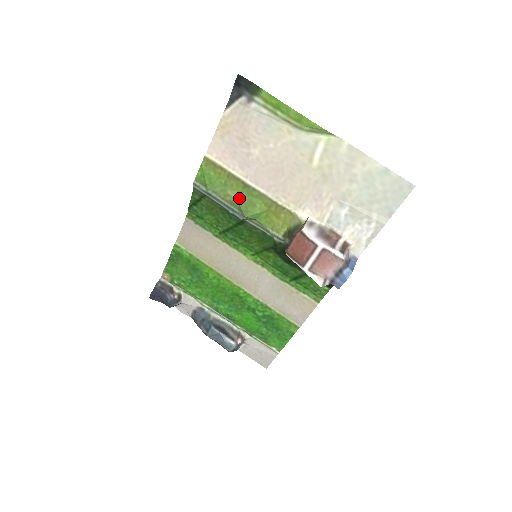
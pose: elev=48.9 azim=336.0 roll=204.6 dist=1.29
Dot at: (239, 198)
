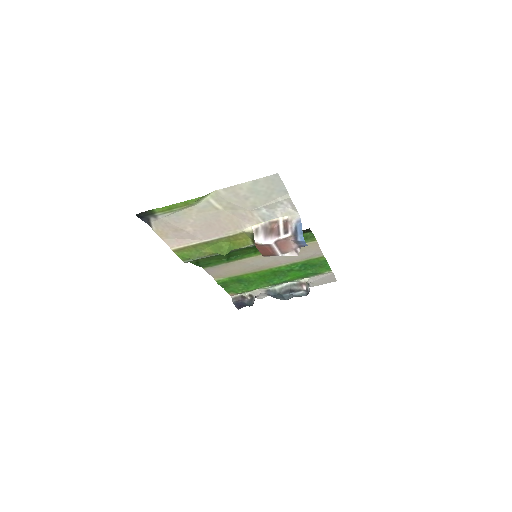
Dot at: (211, 250)
